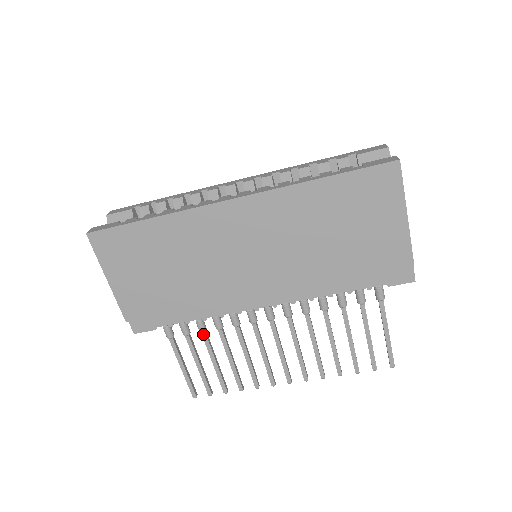
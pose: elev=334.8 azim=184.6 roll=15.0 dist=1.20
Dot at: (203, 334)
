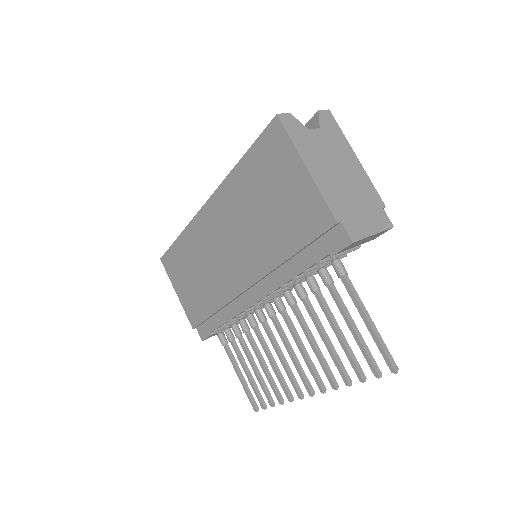
Dot at: (239, 339)
